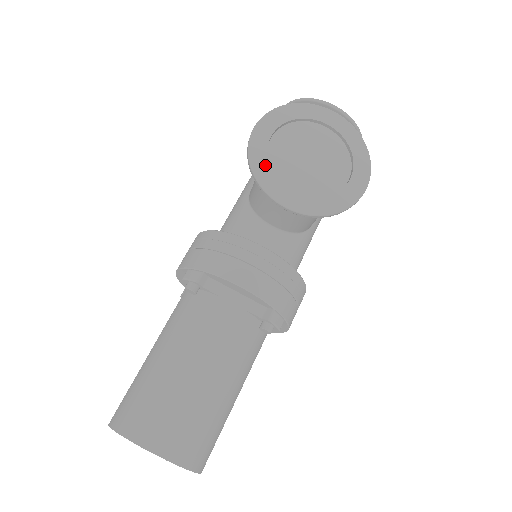
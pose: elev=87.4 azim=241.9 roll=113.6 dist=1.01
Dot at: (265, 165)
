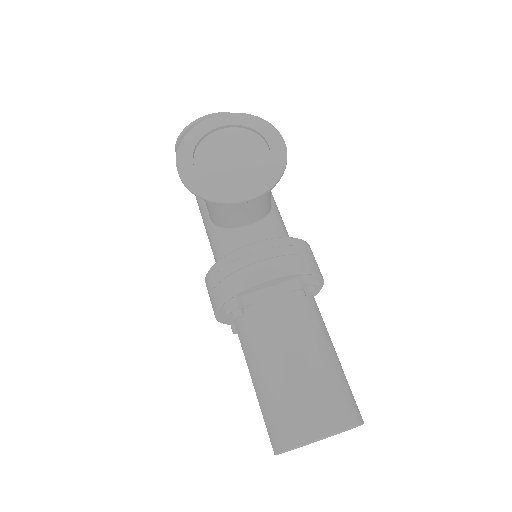
Dot at: (209, 187)
